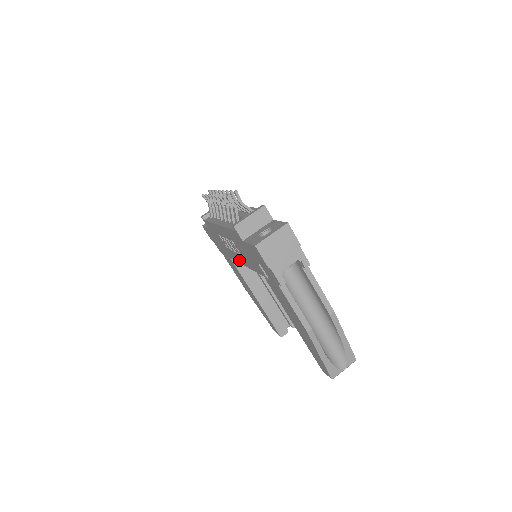
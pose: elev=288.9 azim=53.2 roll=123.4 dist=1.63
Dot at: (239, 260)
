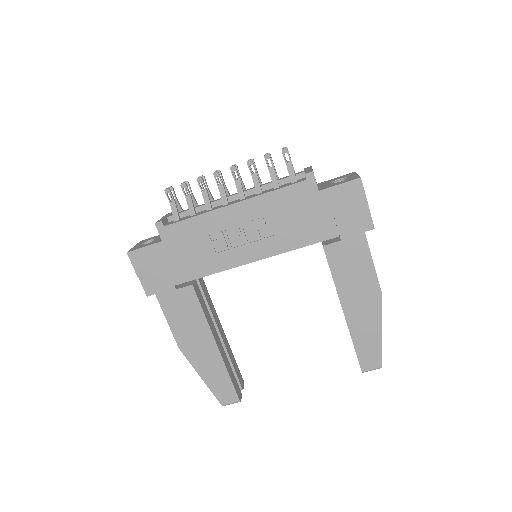
Dot at: (248, 257)
